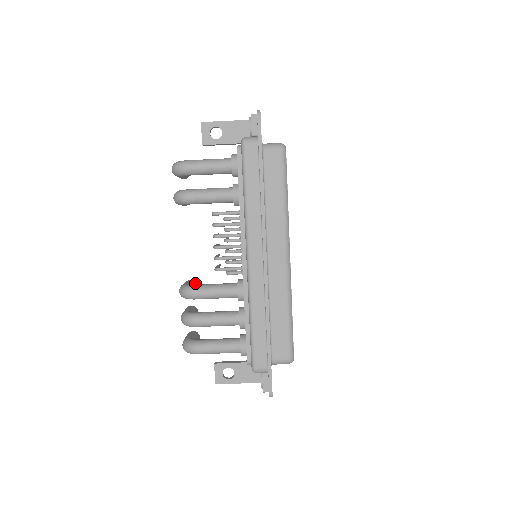
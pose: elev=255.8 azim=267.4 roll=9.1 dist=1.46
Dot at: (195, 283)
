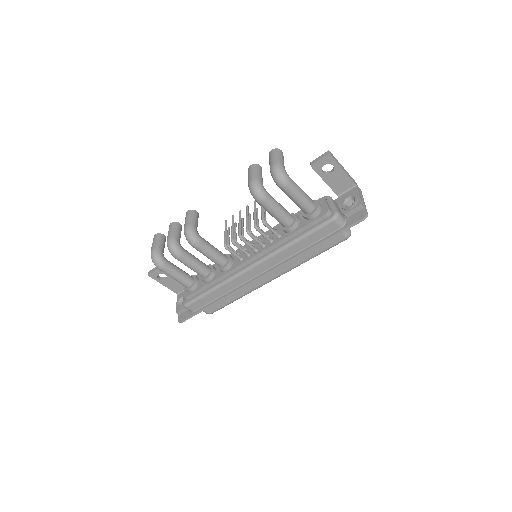
Dot at: occluded
